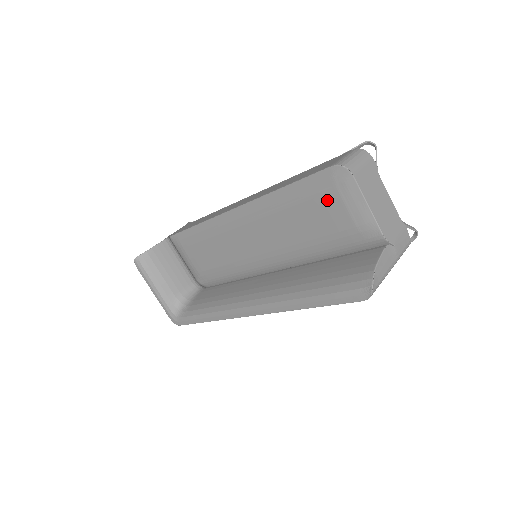
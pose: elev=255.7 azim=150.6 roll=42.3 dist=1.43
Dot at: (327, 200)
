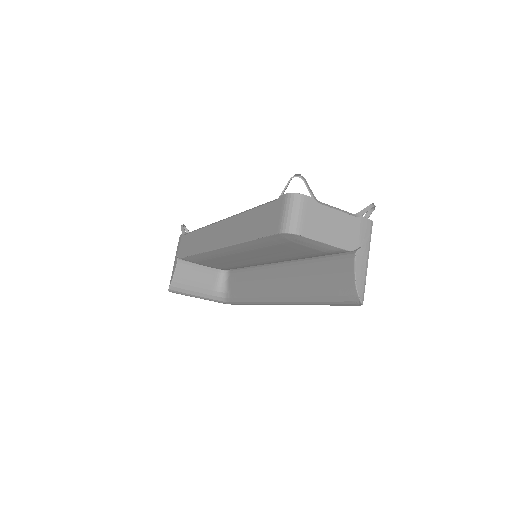
Dot at: (290, 246)
